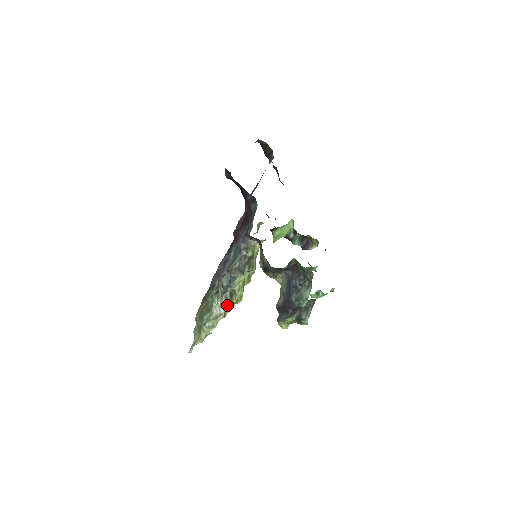
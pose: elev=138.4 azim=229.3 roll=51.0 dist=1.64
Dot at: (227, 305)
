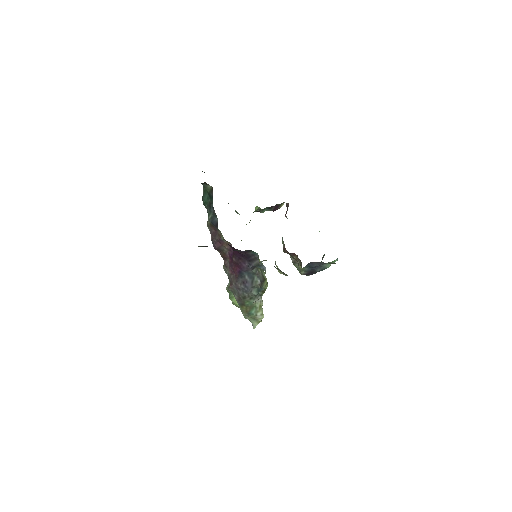
Dot at: occluded
